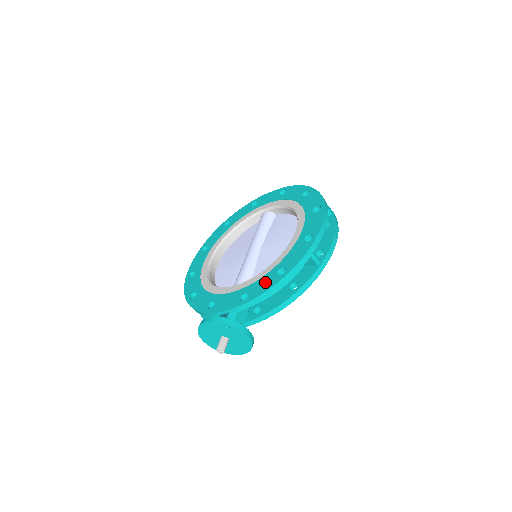
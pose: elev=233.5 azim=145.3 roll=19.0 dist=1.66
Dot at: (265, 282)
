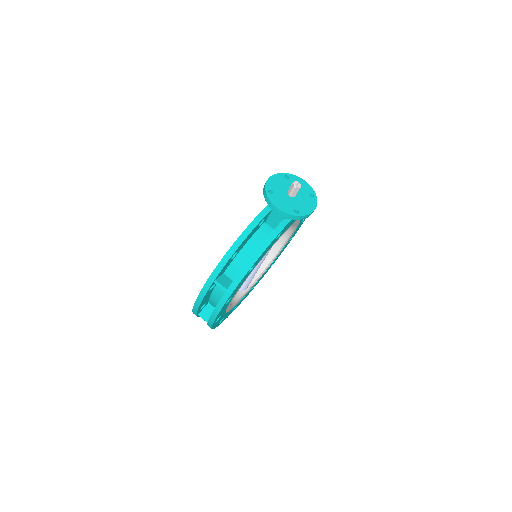
Dot at: occluded
